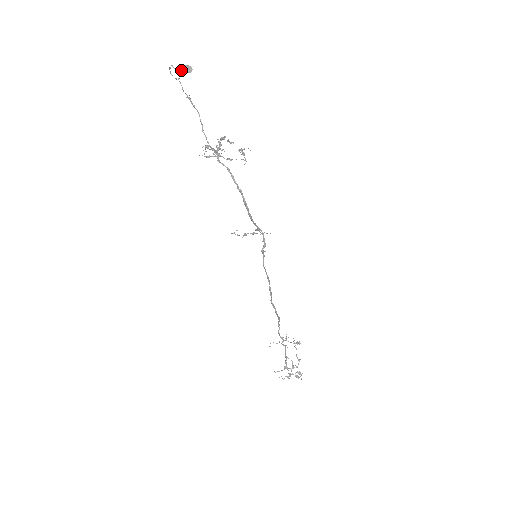
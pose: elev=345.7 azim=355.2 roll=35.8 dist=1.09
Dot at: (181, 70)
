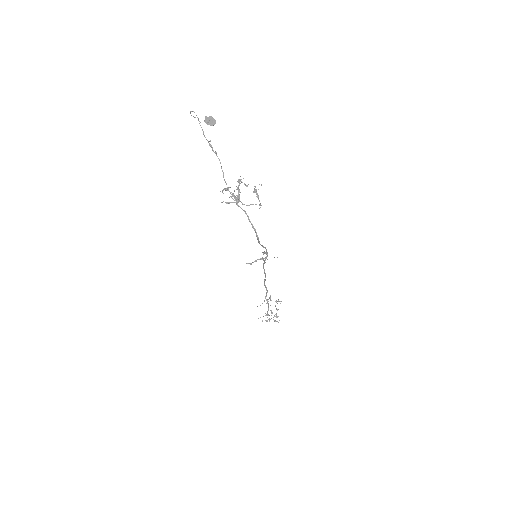
Dot at: (205, 122)
